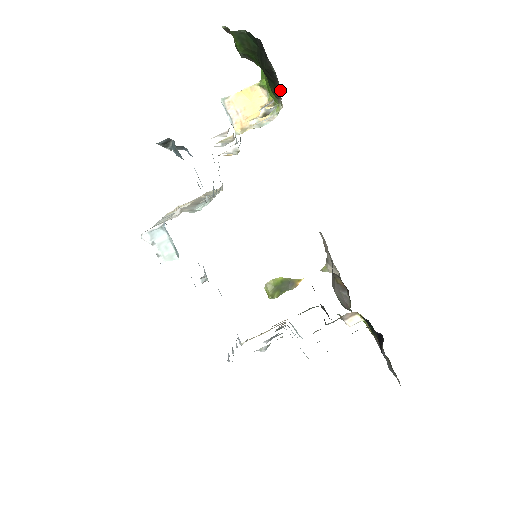
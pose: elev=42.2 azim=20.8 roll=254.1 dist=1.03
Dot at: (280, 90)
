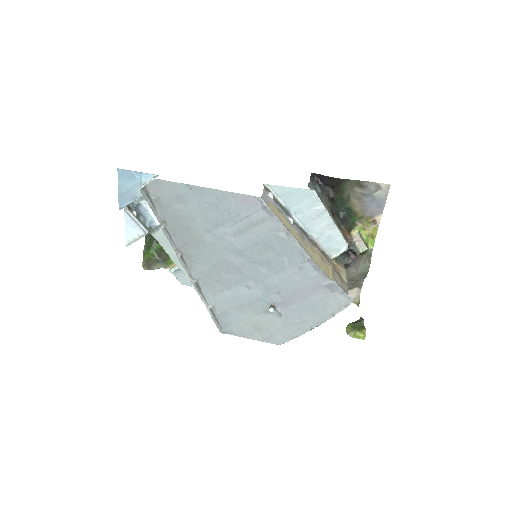
Dot at: occluded
